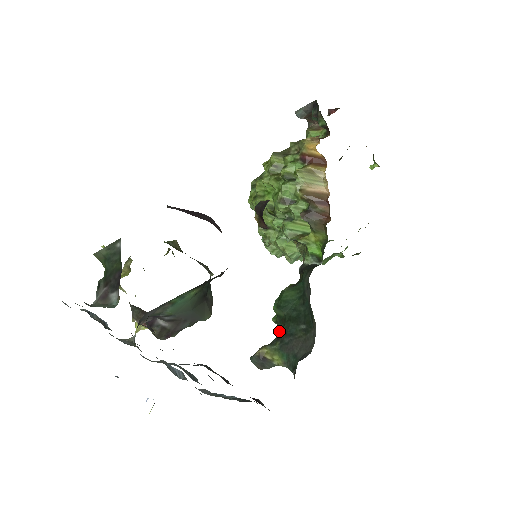
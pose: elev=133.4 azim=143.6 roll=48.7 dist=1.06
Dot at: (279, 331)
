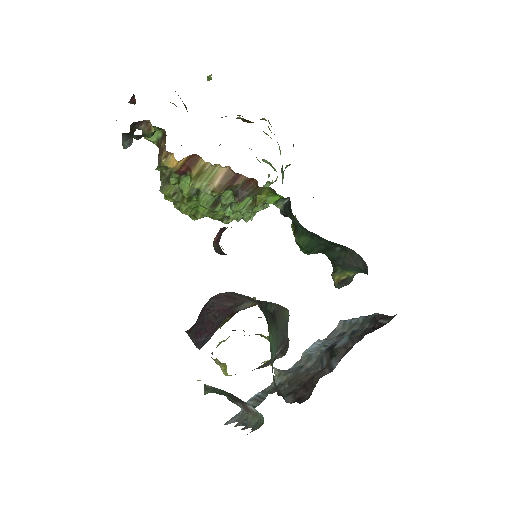
Dot at: occluded
